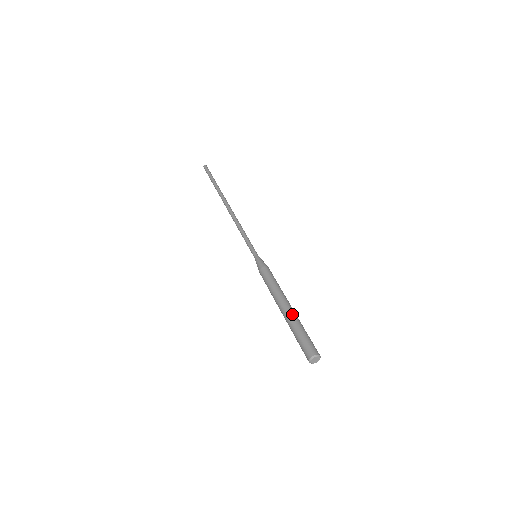
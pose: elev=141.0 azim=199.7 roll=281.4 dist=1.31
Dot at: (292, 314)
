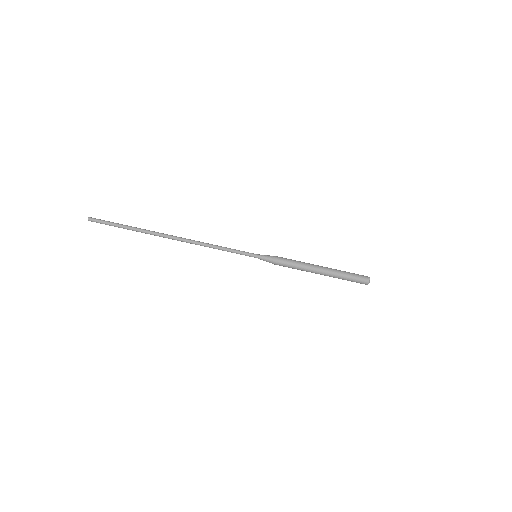
Dot at: (332, 271)
